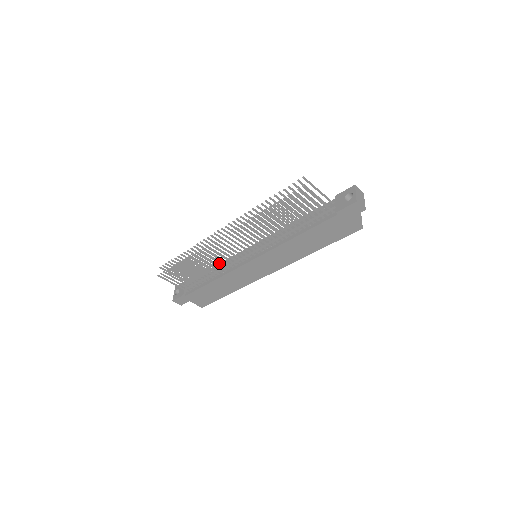
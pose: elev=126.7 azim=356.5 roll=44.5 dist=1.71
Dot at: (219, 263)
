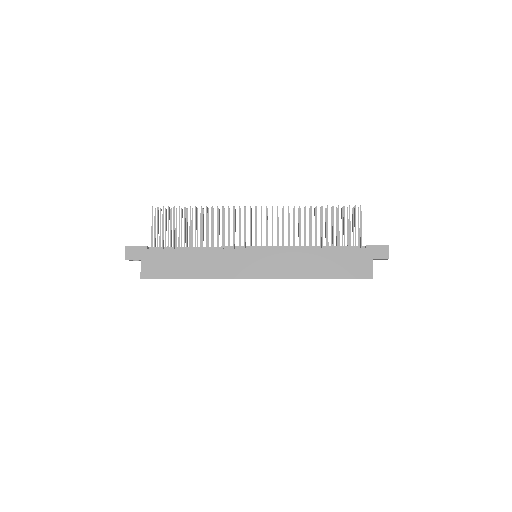
Dot at: (223, 234)
